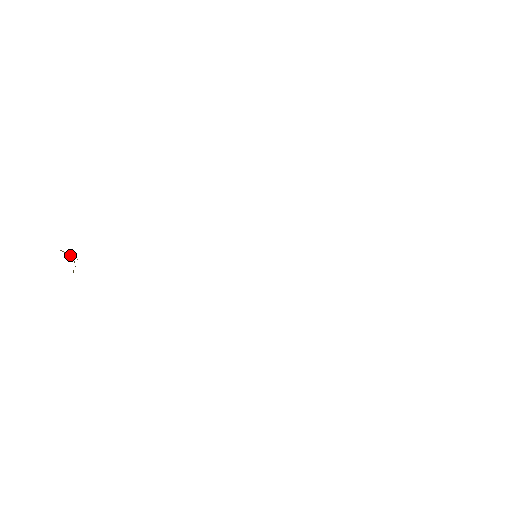
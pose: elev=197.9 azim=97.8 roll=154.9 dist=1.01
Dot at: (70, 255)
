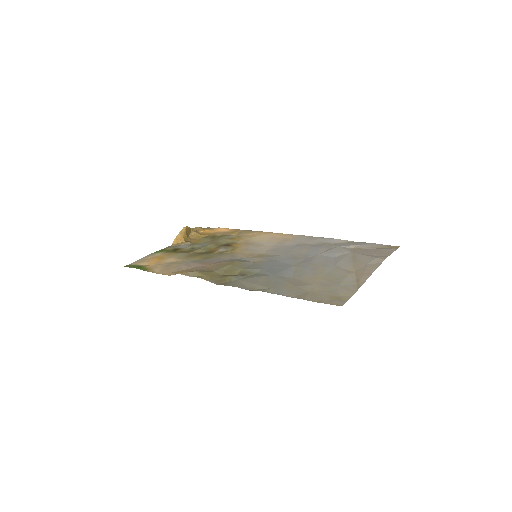
Dot at: (178, 241)
